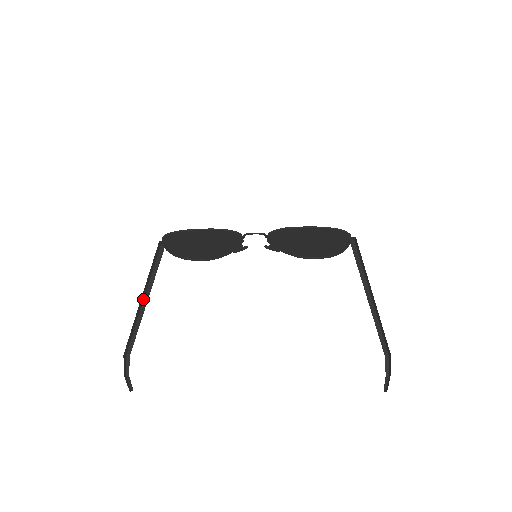
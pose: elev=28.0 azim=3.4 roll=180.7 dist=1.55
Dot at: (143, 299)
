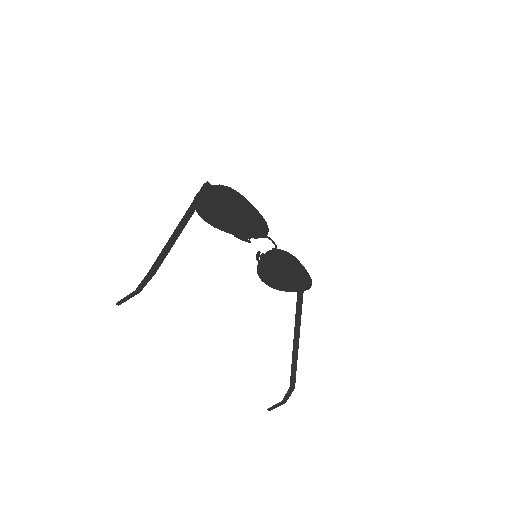
Dot at: (178, 225)
